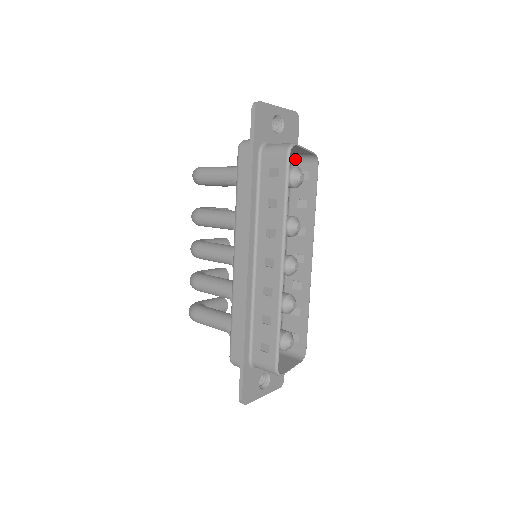
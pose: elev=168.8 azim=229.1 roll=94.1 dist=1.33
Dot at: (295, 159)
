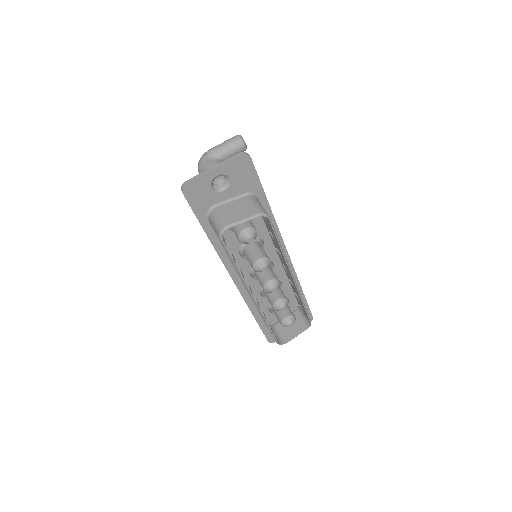
Dot at: (254, 200)
